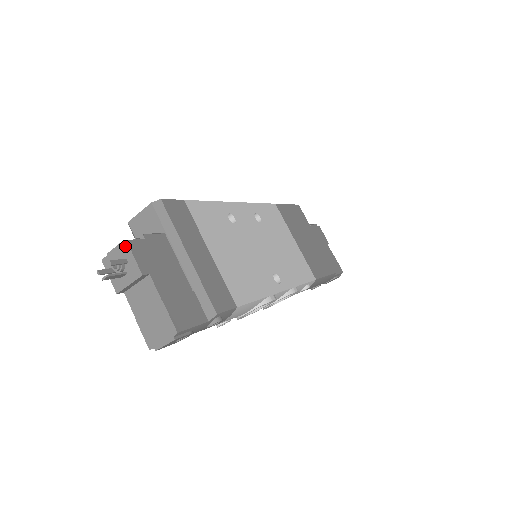
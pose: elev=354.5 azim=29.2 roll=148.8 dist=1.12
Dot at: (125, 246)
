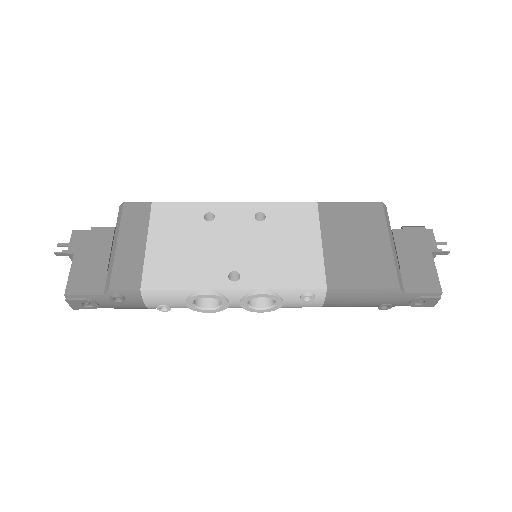
Dot at: (73, 234)
